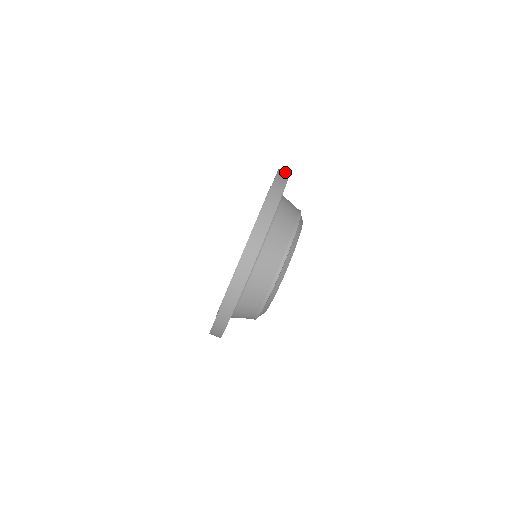
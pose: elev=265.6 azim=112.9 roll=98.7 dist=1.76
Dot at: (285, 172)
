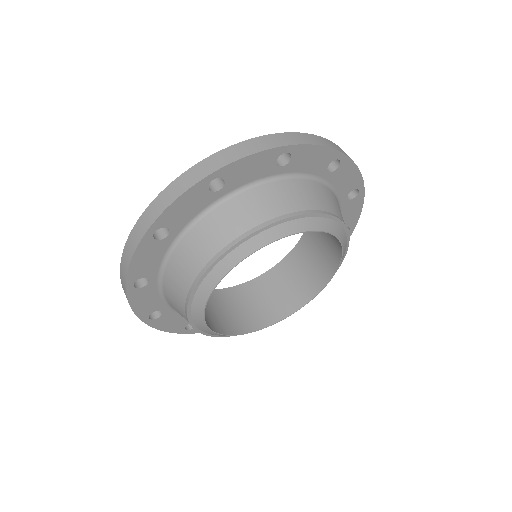
Dot at: occluded
